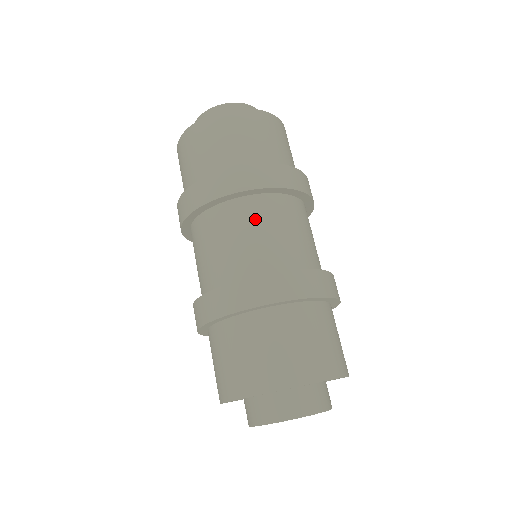
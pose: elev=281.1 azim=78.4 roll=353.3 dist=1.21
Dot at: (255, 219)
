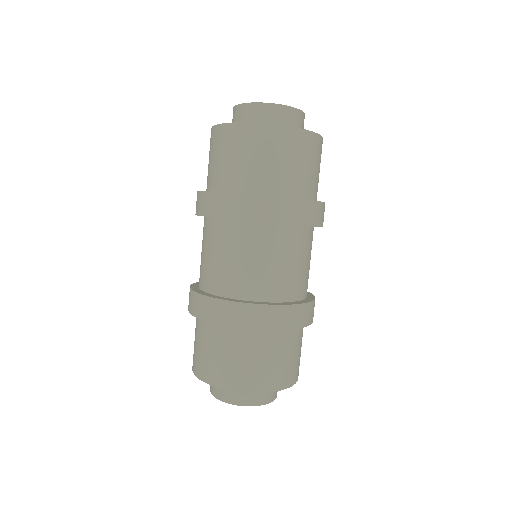
Dot at: (264, 247)
